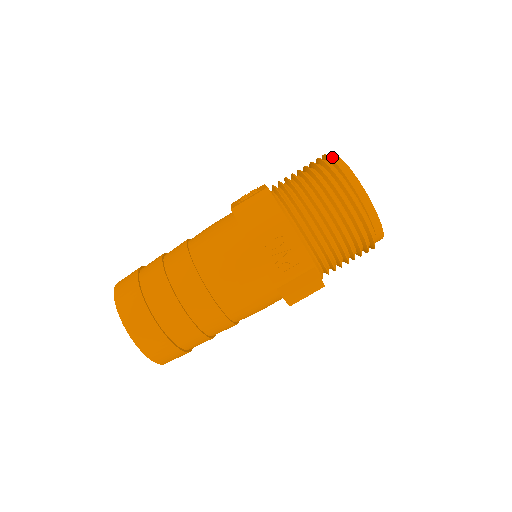
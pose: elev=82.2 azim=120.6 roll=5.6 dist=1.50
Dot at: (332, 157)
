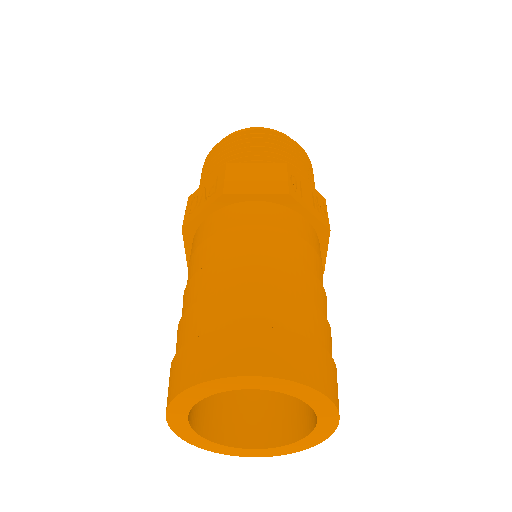
Dot at: occluded
